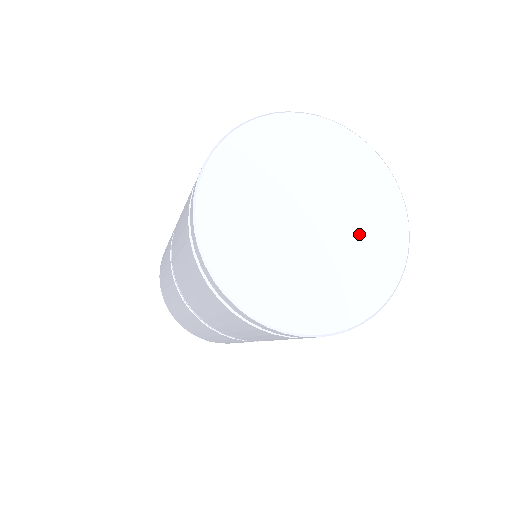
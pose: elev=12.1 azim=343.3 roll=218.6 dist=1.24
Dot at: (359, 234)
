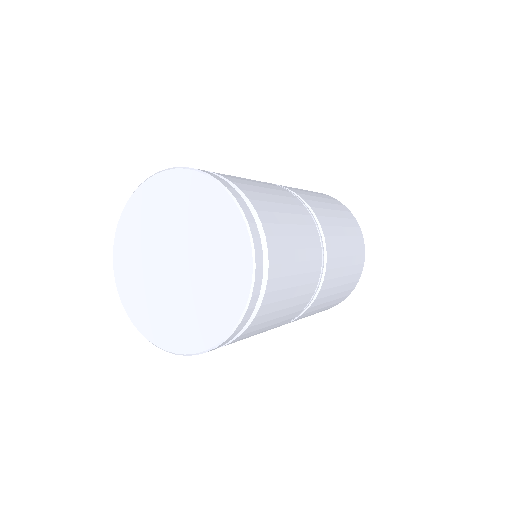
Dot at: (210, 256)
